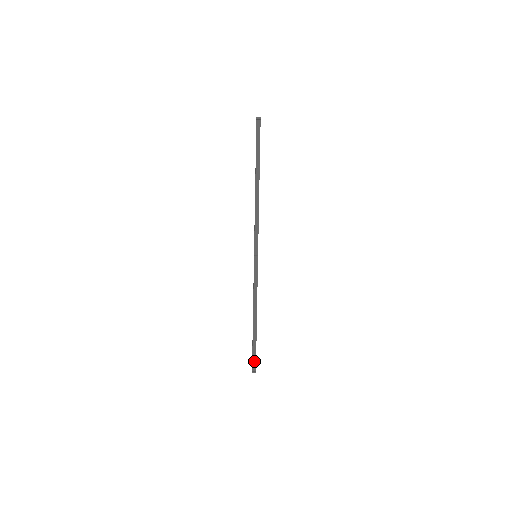
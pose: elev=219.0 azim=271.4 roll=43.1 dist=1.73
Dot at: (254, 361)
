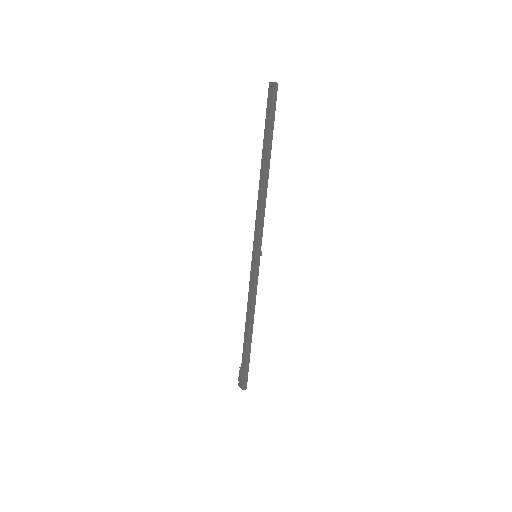
Dot at: (246, 376)
